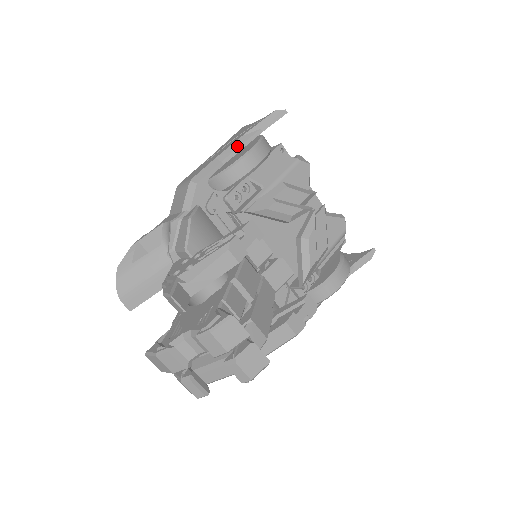
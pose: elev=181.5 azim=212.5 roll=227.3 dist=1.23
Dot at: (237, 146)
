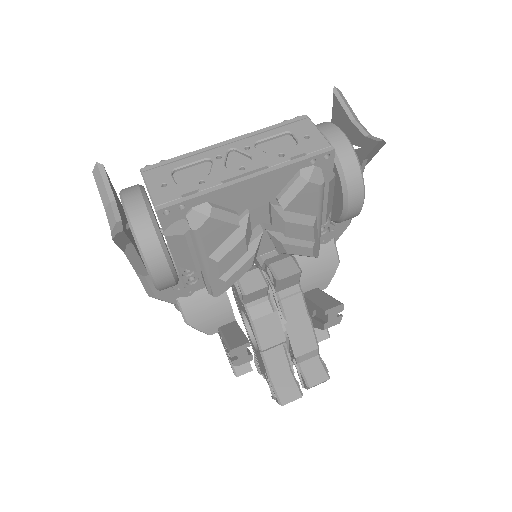
Dot at: (135, 263)
